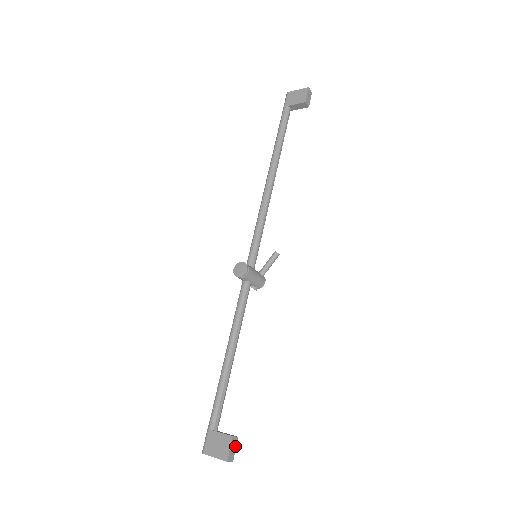
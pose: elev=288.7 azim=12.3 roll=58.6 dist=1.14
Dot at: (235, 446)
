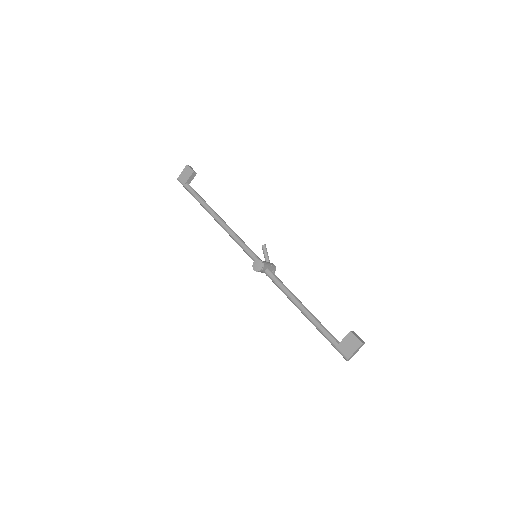
Dot at: (357, 336)
